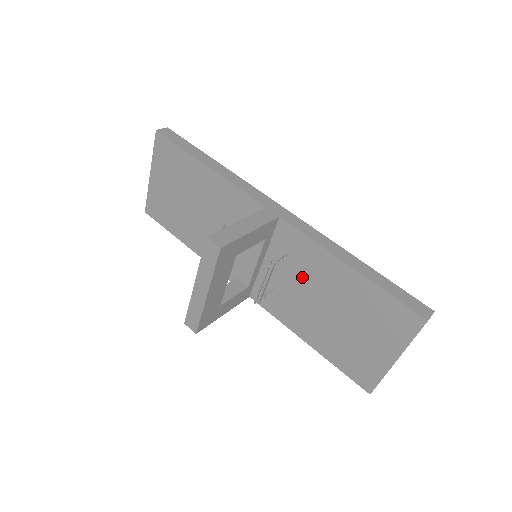
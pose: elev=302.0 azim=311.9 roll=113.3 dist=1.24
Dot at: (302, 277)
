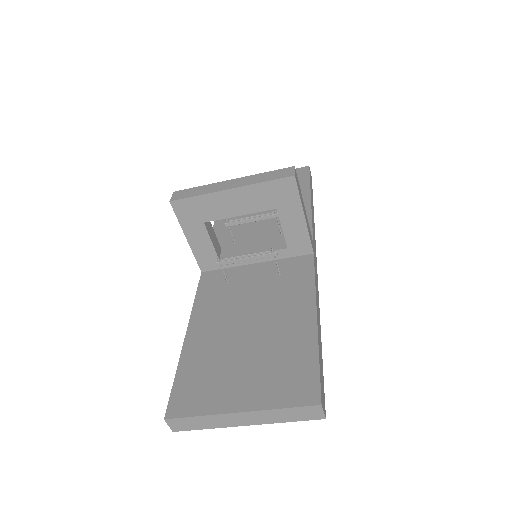
Dot at: (266, 294)
